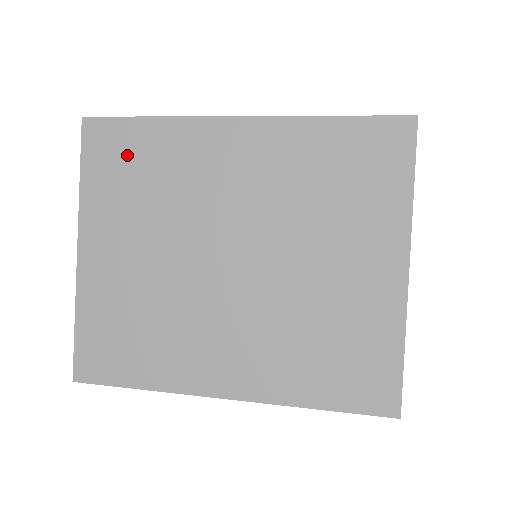
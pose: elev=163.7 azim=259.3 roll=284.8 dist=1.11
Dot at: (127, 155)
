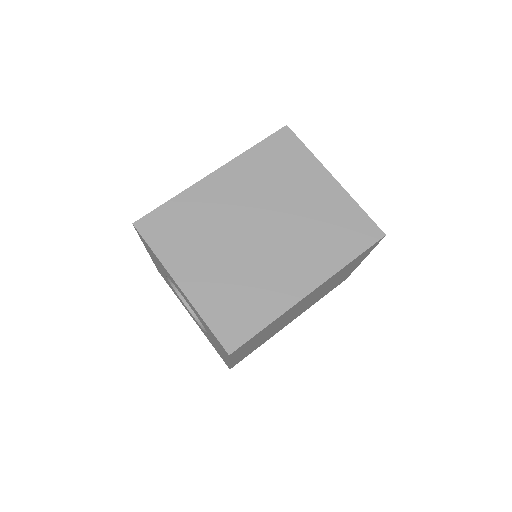
Dot at: occluded
